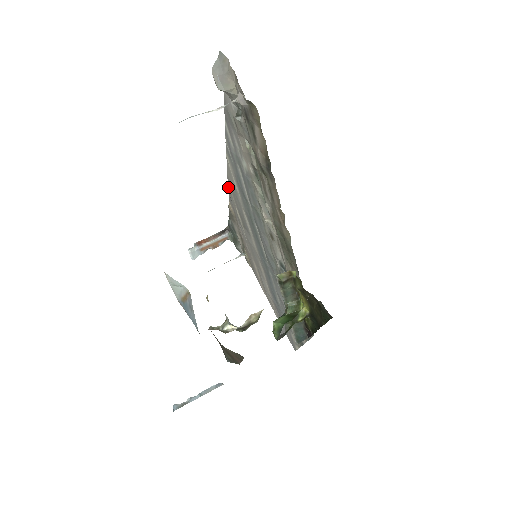
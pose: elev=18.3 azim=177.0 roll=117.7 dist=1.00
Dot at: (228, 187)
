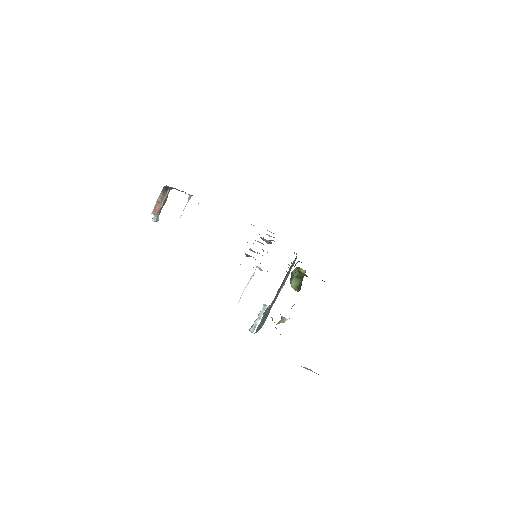
Dot at: occluded
